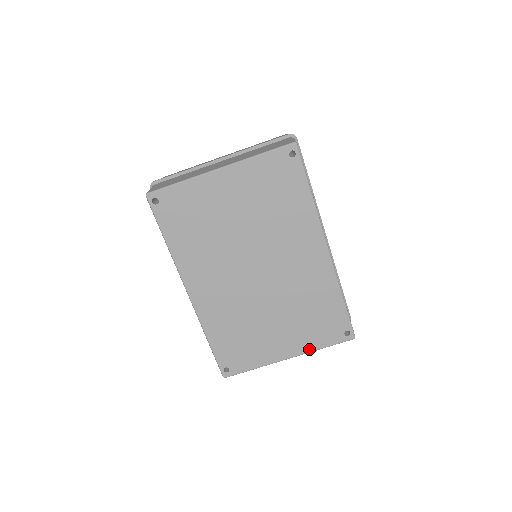
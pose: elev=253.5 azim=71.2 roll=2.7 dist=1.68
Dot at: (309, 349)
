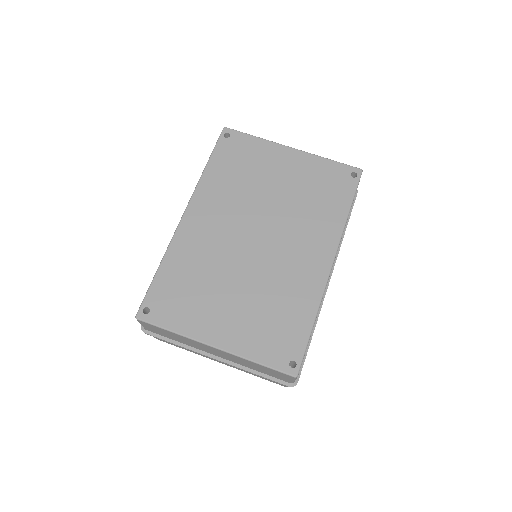
Dot at: (242, 352)
